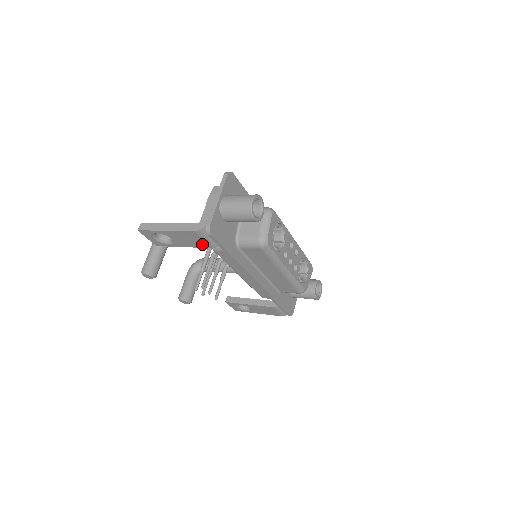
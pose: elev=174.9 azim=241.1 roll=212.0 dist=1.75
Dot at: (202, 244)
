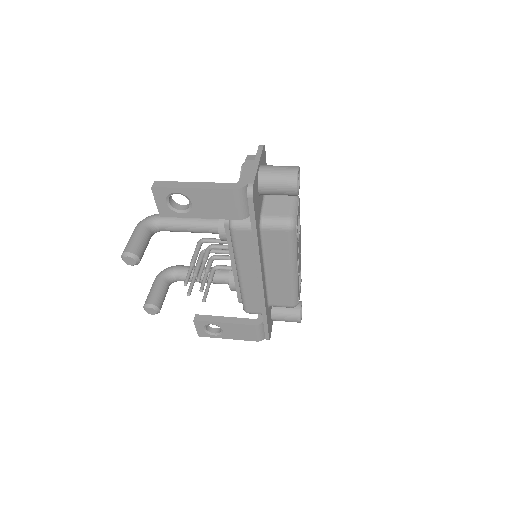
Dot at: (229, 213)
